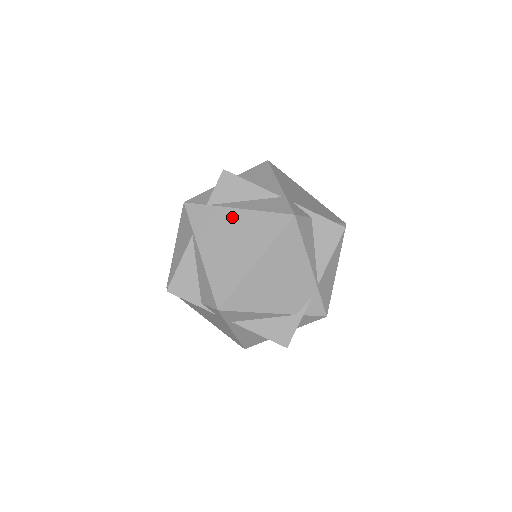
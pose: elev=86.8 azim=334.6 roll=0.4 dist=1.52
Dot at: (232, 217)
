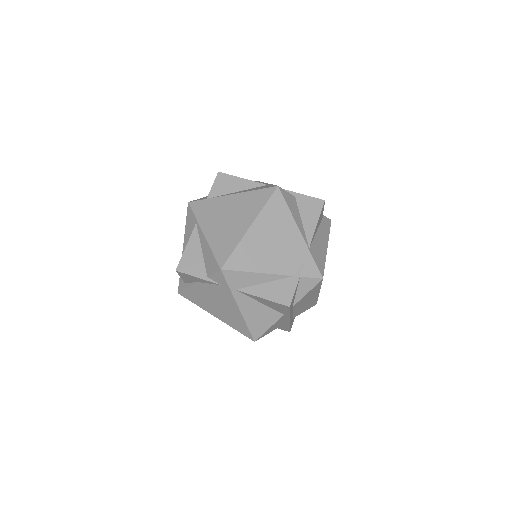
Dot at: (228, 201)
